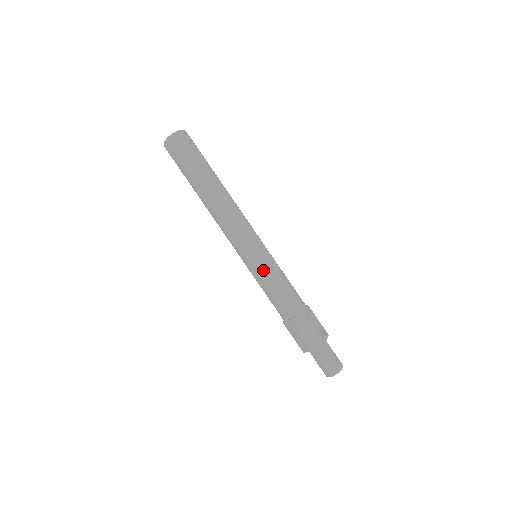
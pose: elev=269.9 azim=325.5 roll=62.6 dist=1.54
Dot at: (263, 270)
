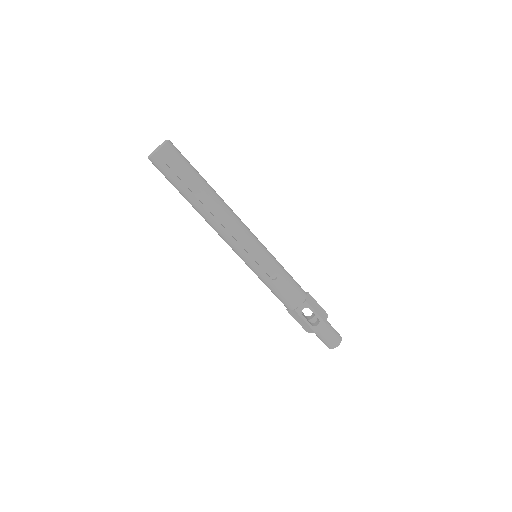
Dot at: (257, 275)
